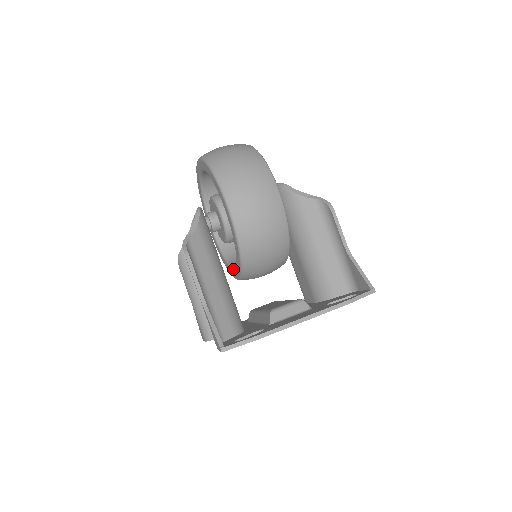
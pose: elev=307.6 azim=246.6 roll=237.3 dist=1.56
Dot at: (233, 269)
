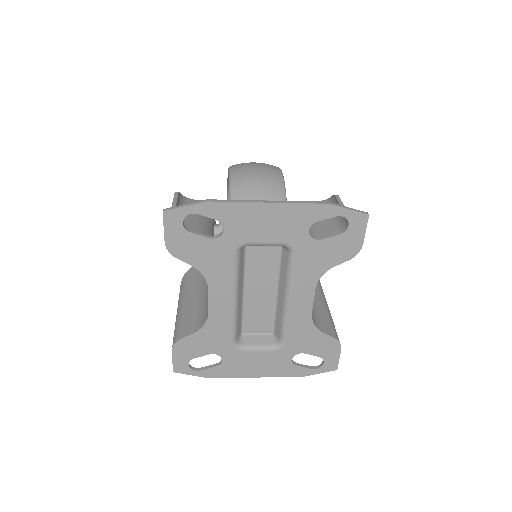
Dot at: occluded
